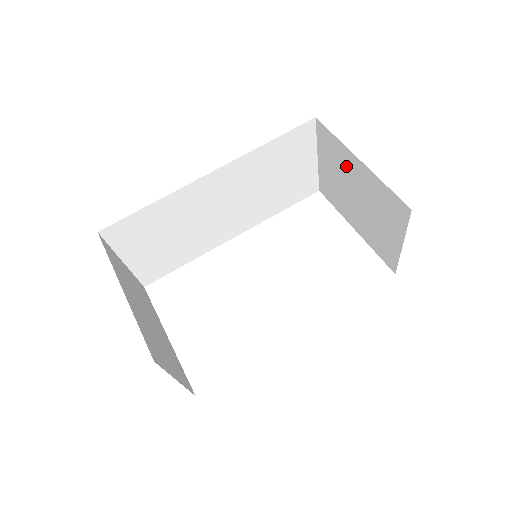
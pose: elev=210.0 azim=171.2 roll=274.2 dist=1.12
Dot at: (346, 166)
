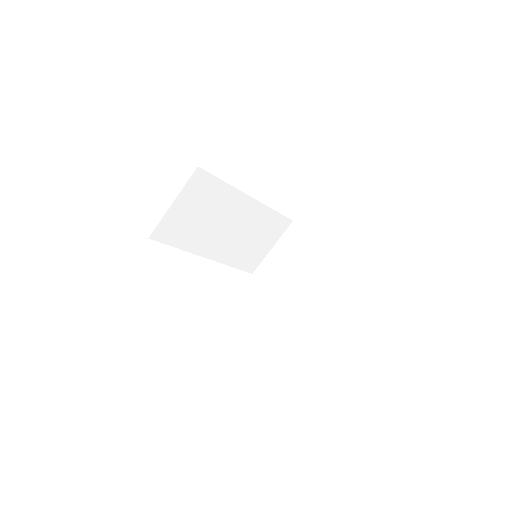
Dot at: (303, 250)
